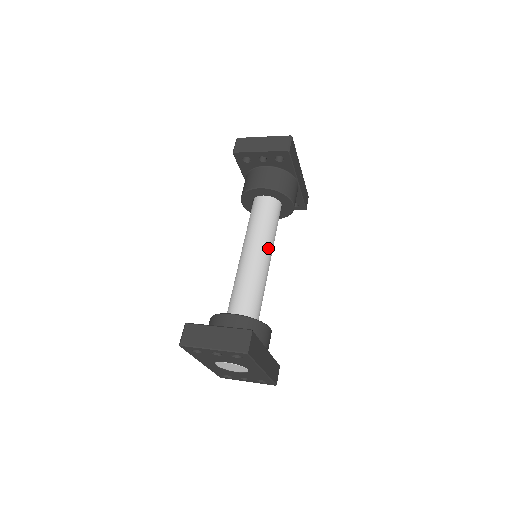
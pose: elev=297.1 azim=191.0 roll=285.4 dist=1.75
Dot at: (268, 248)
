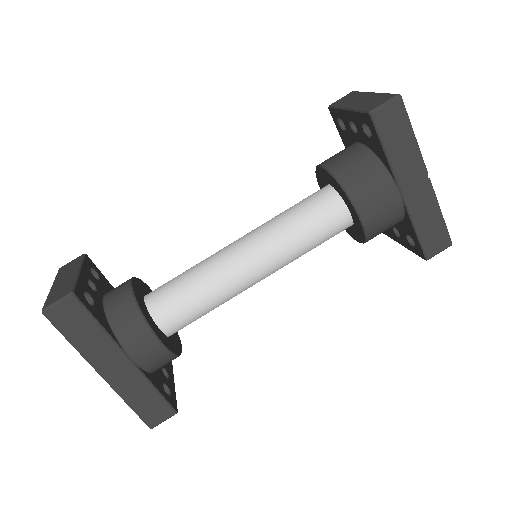
Dot at: (264, 250)
